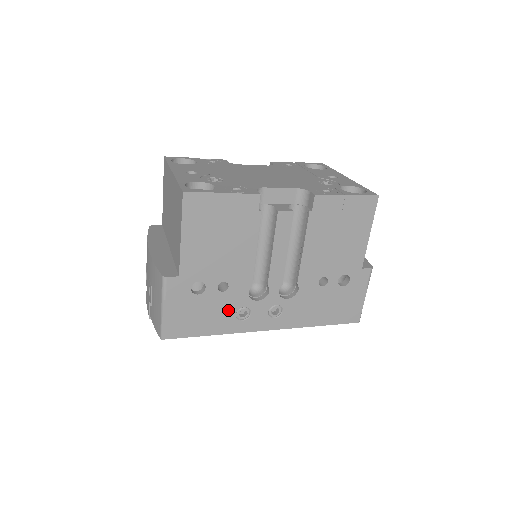
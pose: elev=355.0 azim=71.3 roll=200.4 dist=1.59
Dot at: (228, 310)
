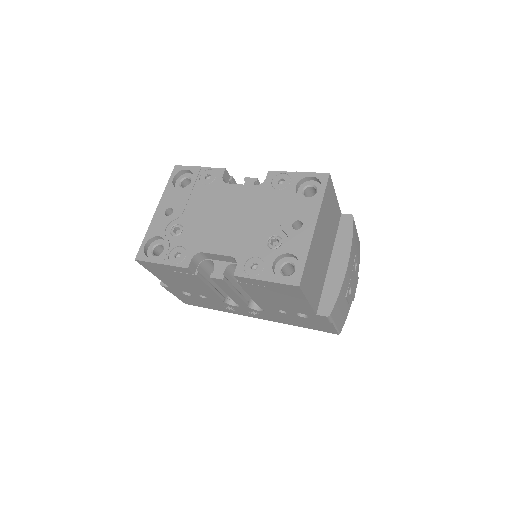
Dot at: (217, 304)
